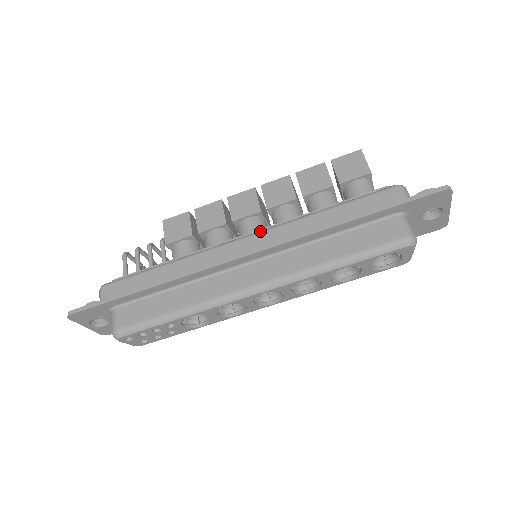
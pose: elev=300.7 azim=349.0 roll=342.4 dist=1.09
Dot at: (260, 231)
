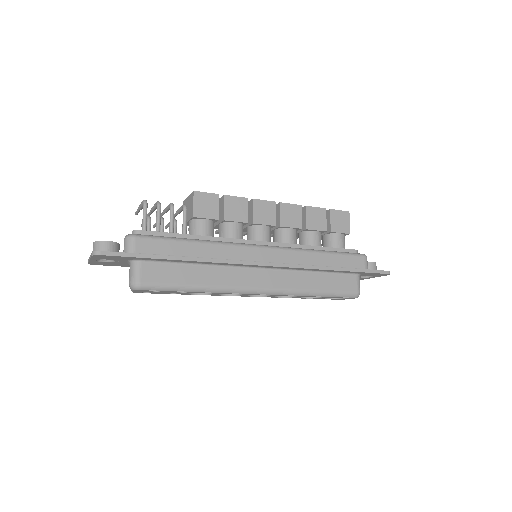
Dot at: (278, 247)
